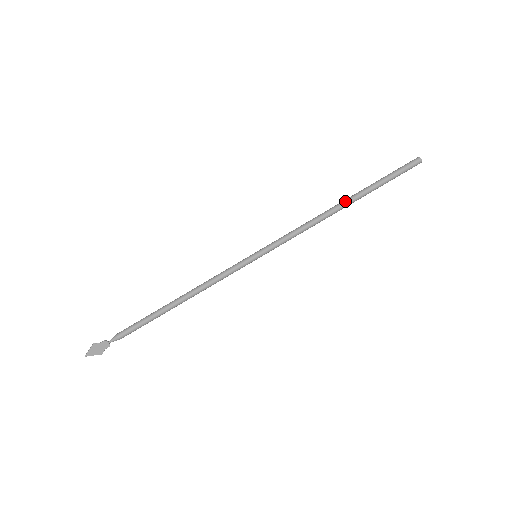
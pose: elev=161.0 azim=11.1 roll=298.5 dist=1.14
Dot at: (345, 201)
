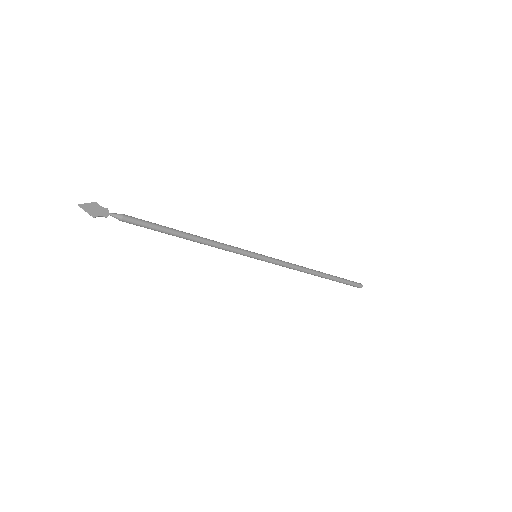
Dot at: occluded
